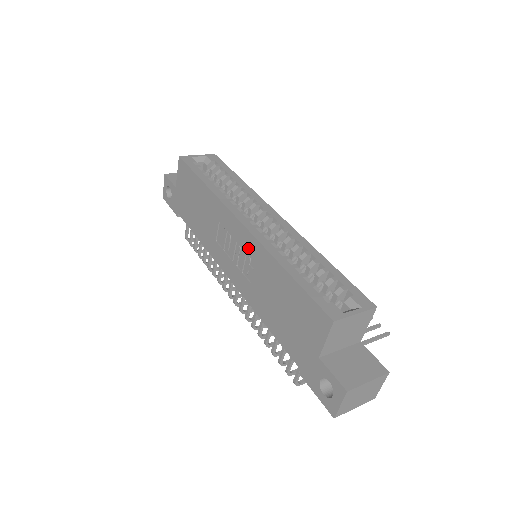
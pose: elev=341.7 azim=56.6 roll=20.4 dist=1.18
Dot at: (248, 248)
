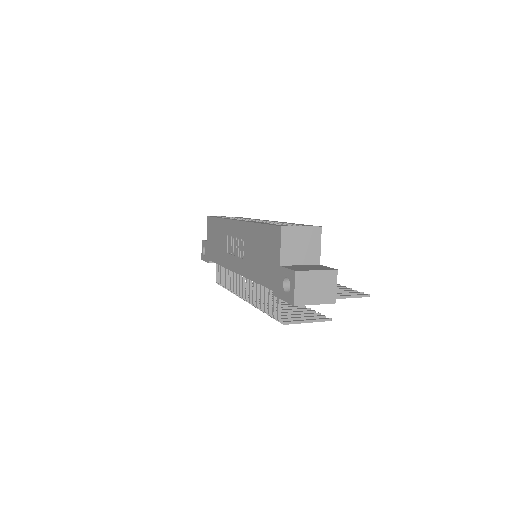
Dot at: (241, 234)
